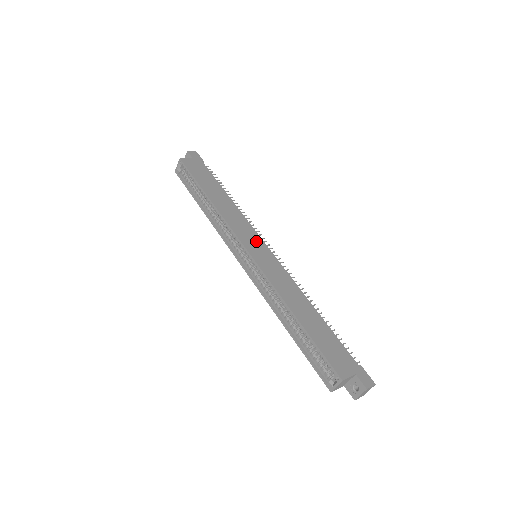
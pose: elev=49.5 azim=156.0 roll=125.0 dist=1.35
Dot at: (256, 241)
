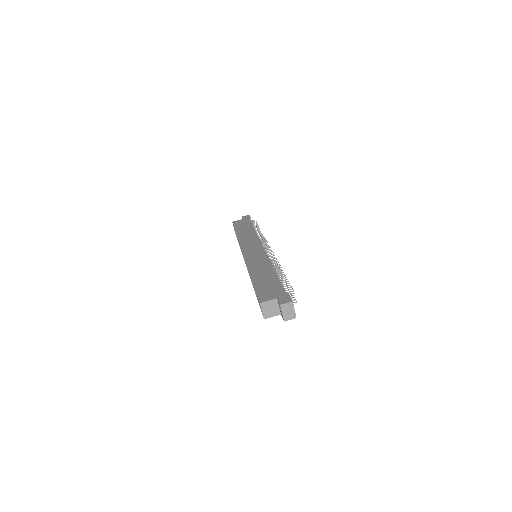
Dot at: (255, 246)
